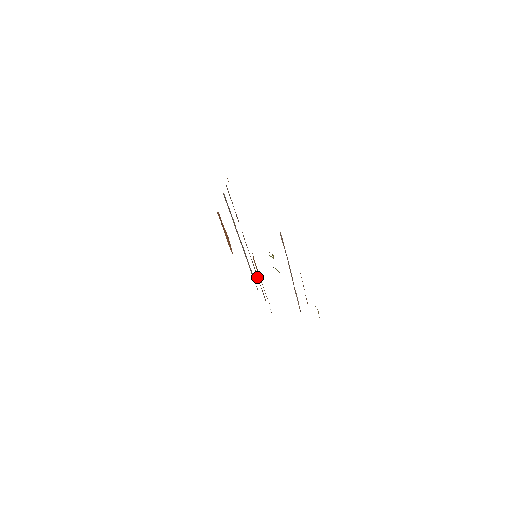
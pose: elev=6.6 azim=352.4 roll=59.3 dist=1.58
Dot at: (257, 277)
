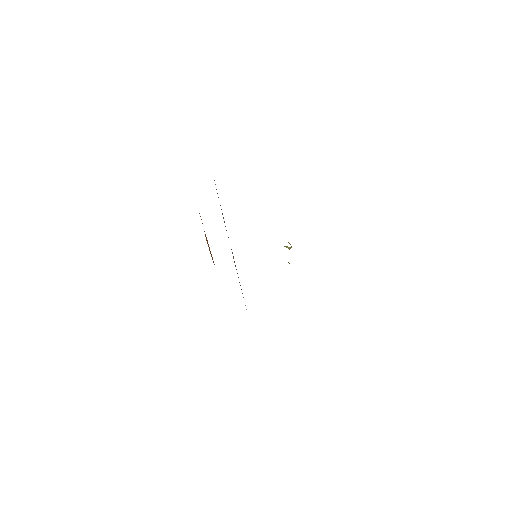
Dot at: occluded
